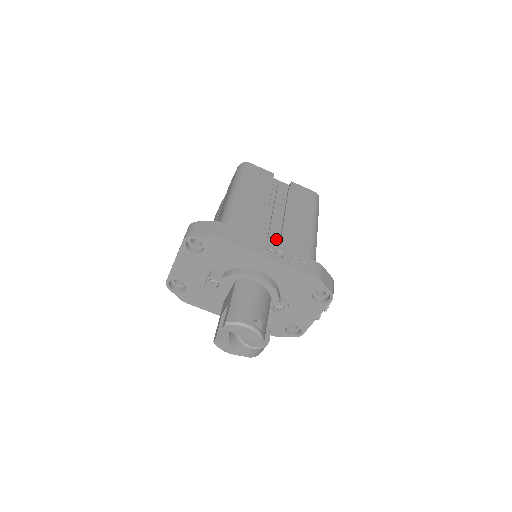
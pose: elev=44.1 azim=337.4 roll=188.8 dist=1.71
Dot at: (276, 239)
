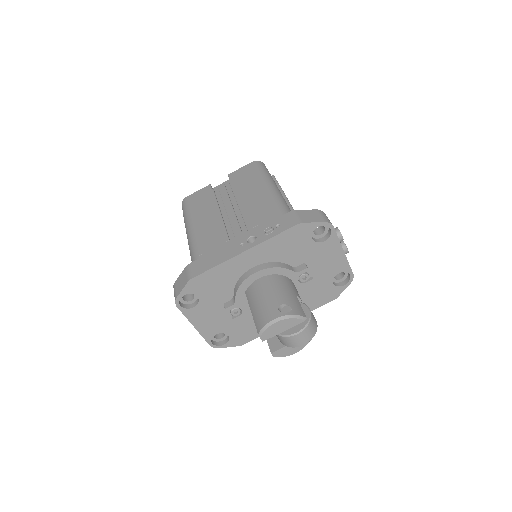
Dot at: (244, 230)
